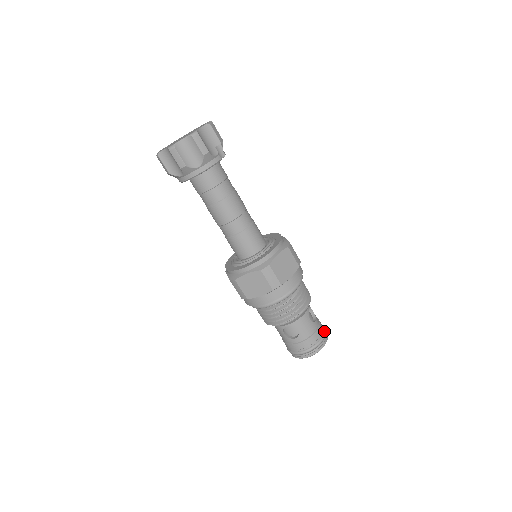
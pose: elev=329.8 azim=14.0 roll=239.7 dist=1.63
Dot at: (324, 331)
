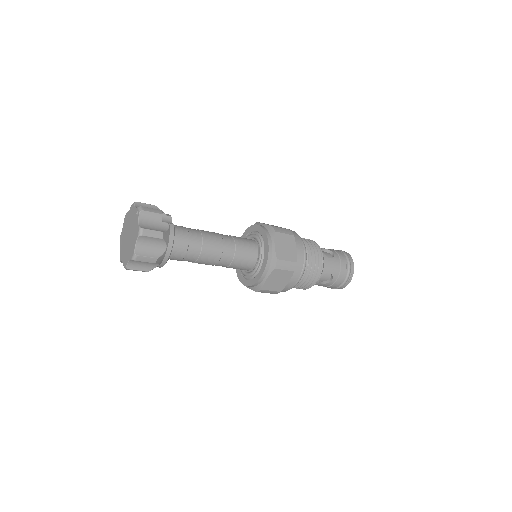
Dot at: (344, 254)
